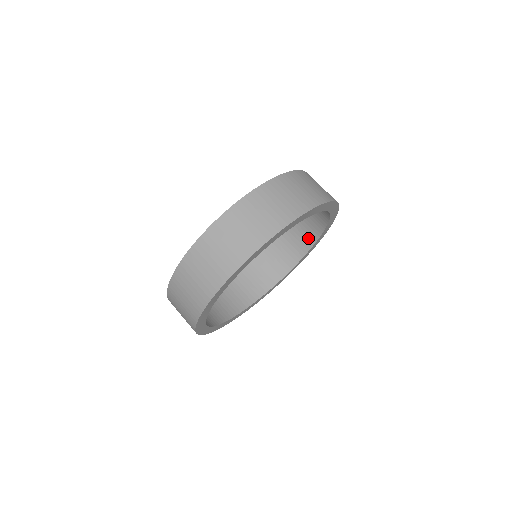
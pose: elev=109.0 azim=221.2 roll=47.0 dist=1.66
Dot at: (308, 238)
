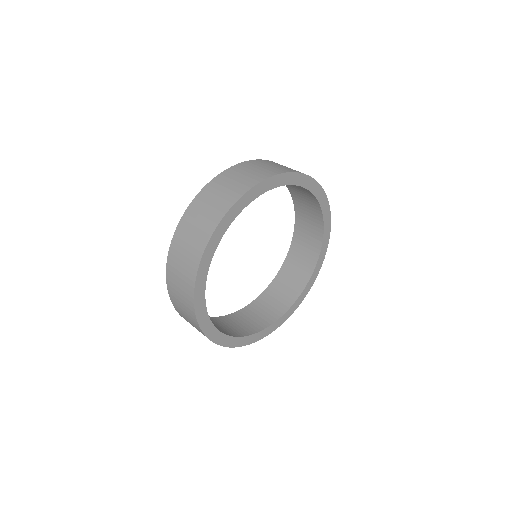
Dot at: (298, 285)
